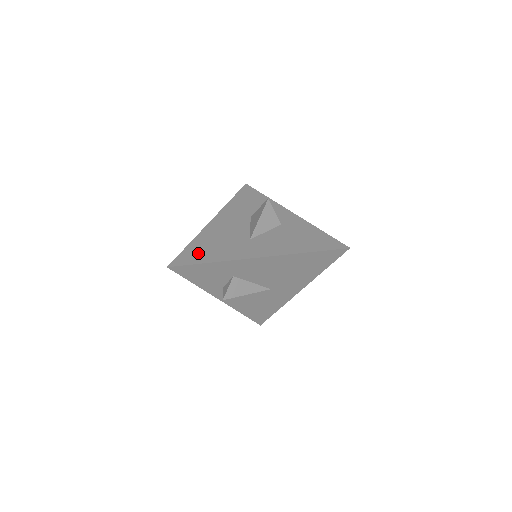
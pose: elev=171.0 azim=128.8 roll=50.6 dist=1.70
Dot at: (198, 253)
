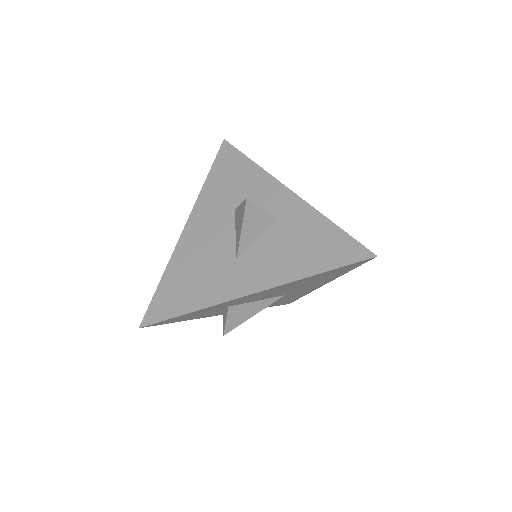
Dot at: (173, 296)
